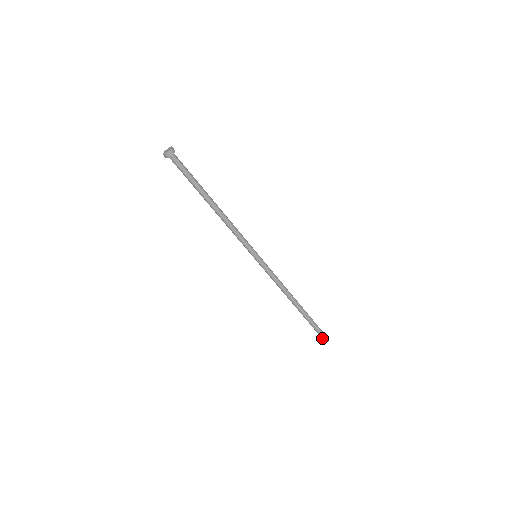
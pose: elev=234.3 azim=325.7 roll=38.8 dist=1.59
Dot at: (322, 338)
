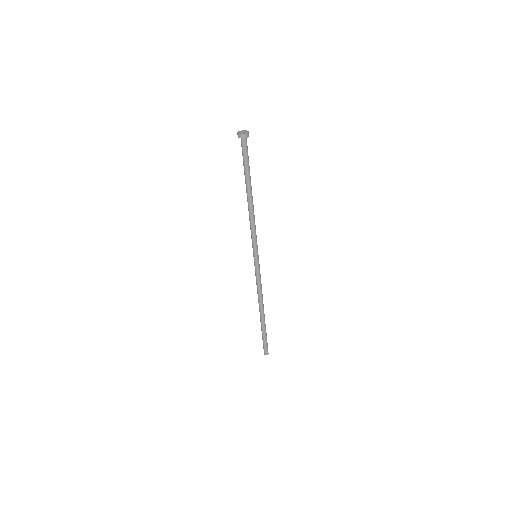
Dot at: (266, 351)
